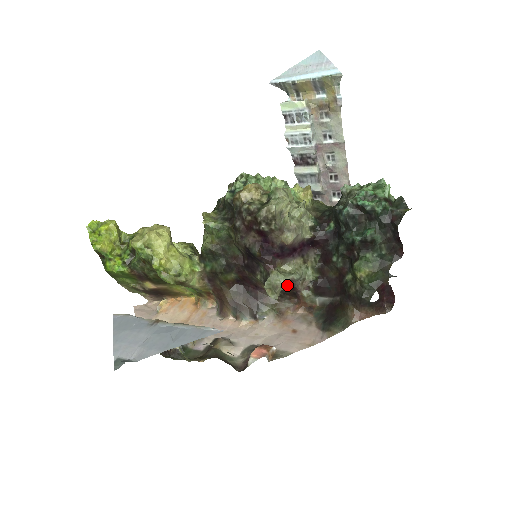
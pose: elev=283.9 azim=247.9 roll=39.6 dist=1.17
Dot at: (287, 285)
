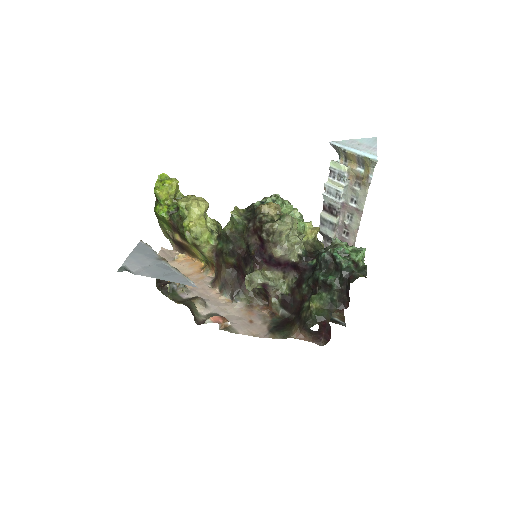
Dot at: (262, 286)
